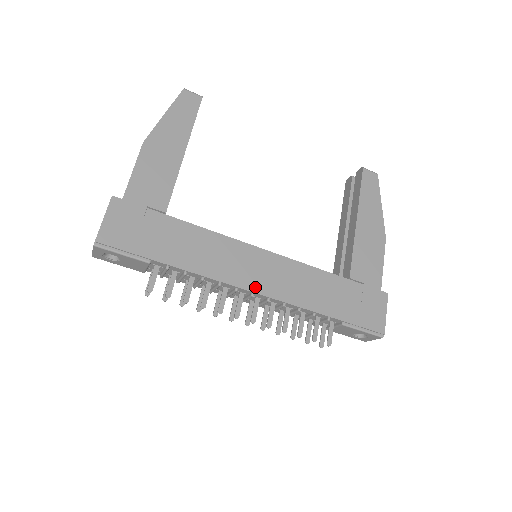
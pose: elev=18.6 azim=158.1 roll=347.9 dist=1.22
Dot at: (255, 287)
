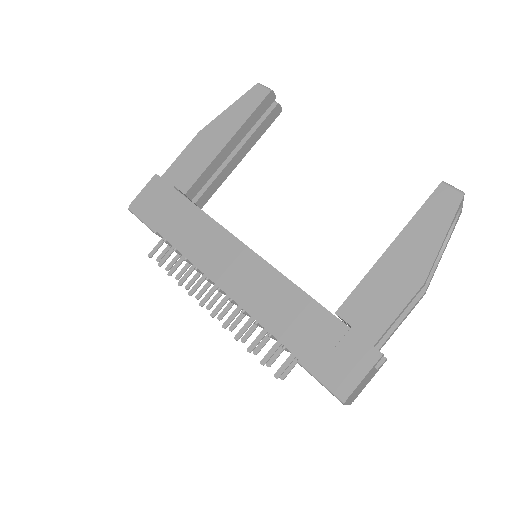
Dot at: (222, 282)
